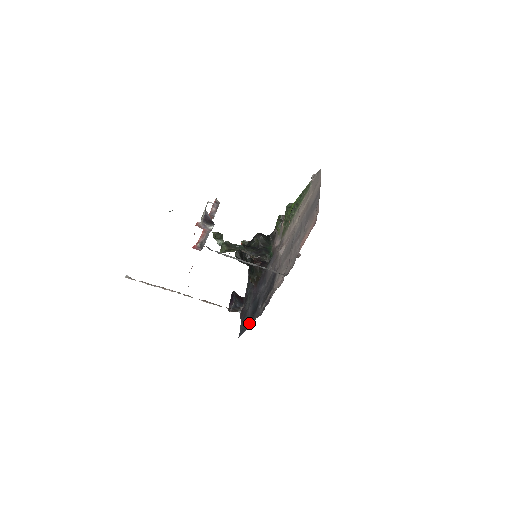
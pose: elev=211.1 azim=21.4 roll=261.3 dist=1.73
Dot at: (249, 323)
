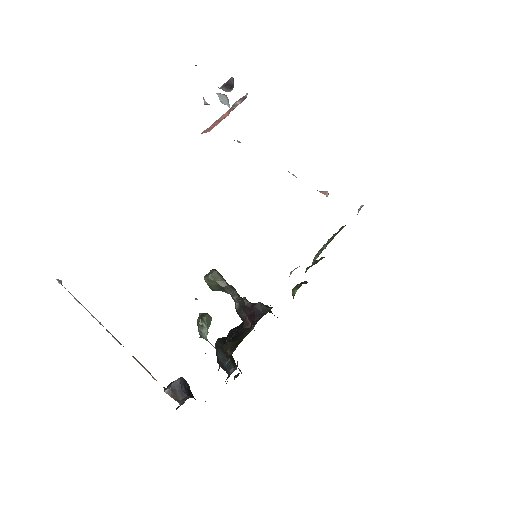
Dot at: occluded
